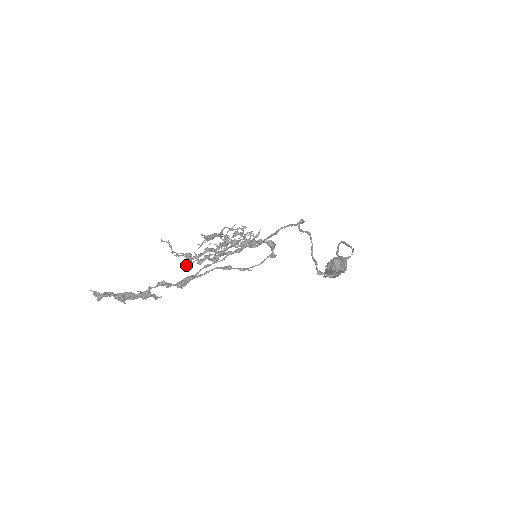
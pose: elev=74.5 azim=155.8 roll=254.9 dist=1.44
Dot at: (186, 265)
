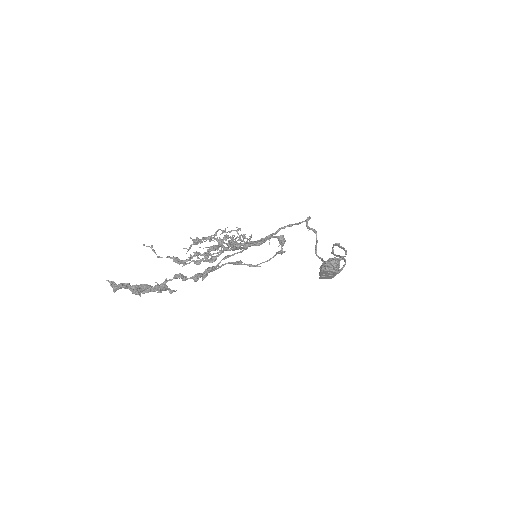
Dot at: occluded
